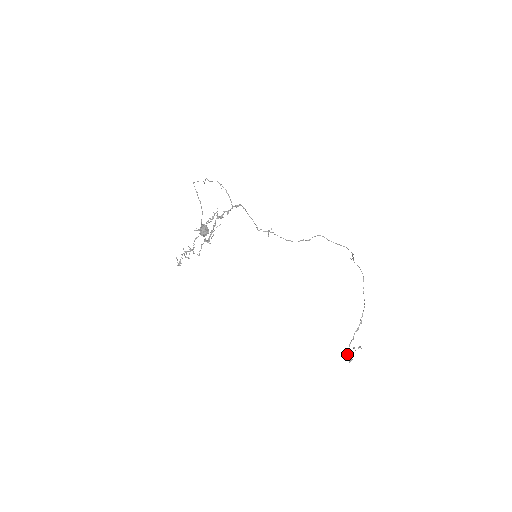
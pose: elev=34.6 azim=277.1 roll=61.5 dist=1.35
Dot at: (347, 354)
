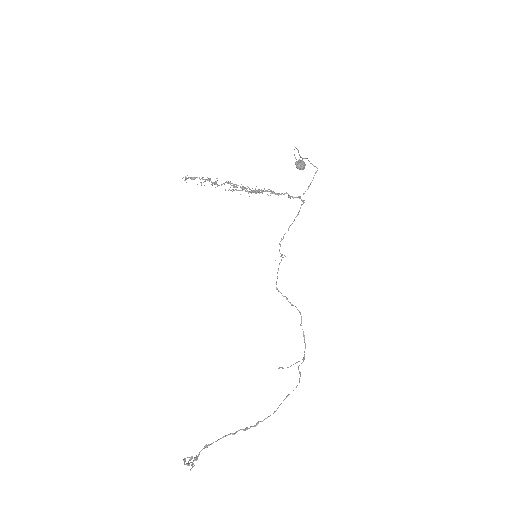
Dot at: (210, 444)
